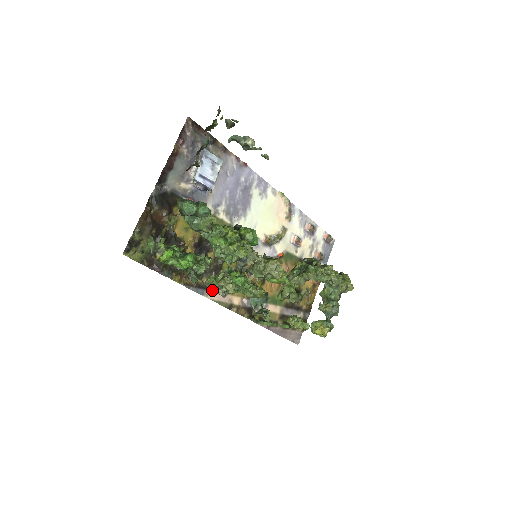
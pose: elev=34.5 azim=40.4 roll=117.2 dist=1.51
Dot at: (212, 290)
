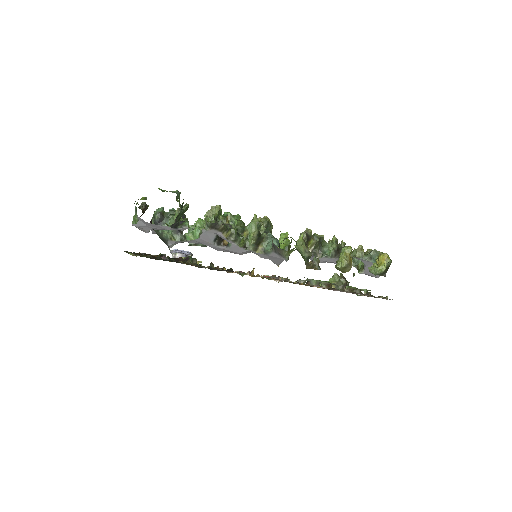
Dot at: (205, 219)
